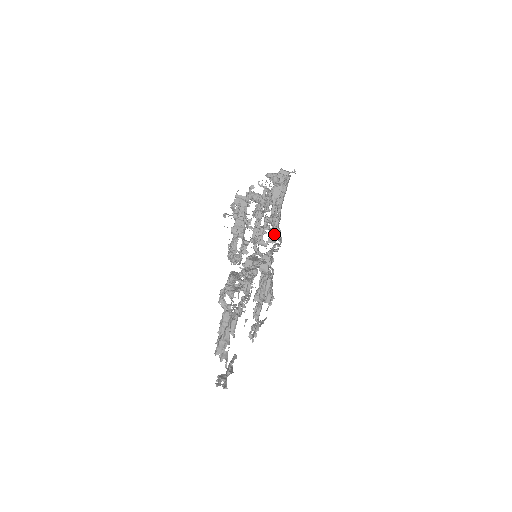
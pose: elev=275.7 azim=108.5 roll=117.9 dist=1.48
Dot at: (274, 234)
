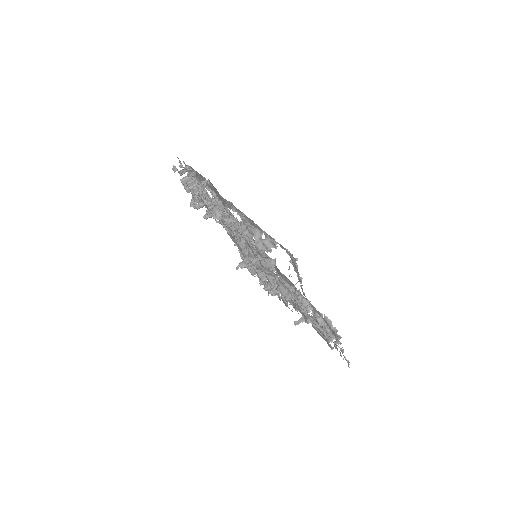
Dot at: occluded
